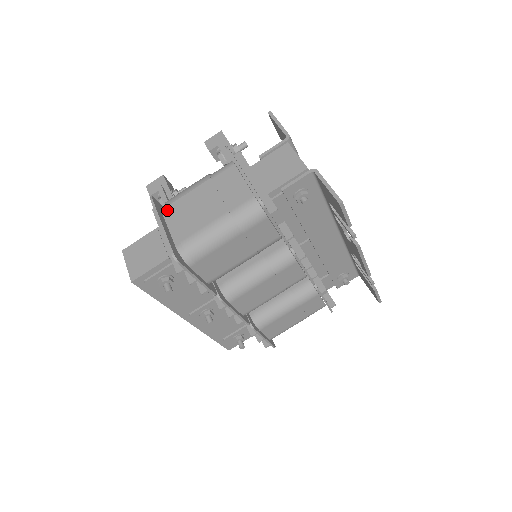
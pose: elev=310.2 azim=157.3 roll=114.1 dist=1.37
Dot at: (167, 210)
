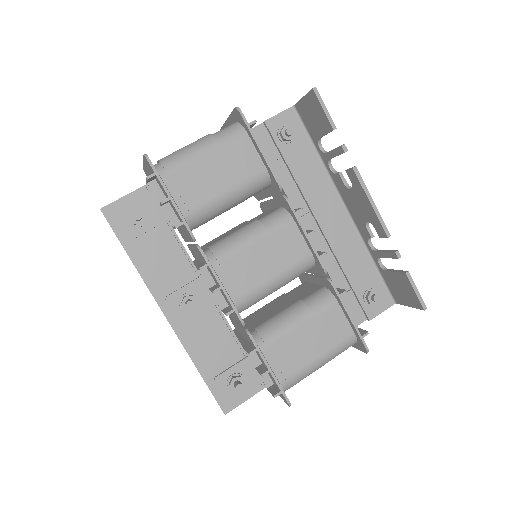
Dot at: occluded
